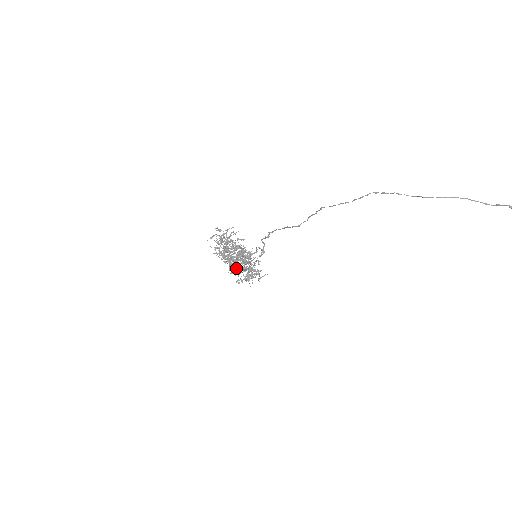
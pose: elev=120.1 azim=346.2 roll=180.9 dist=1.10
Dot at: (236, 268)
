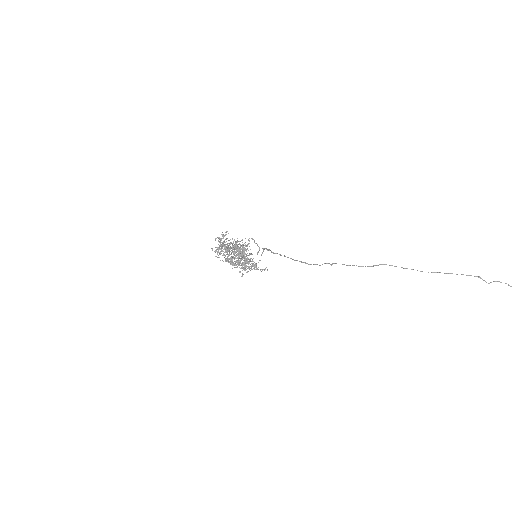
Dot at: occluded
